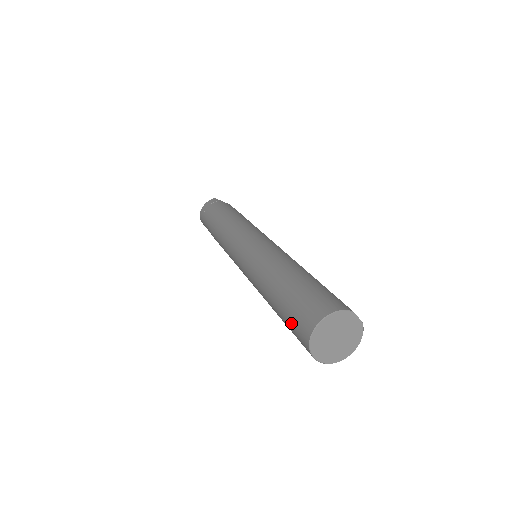
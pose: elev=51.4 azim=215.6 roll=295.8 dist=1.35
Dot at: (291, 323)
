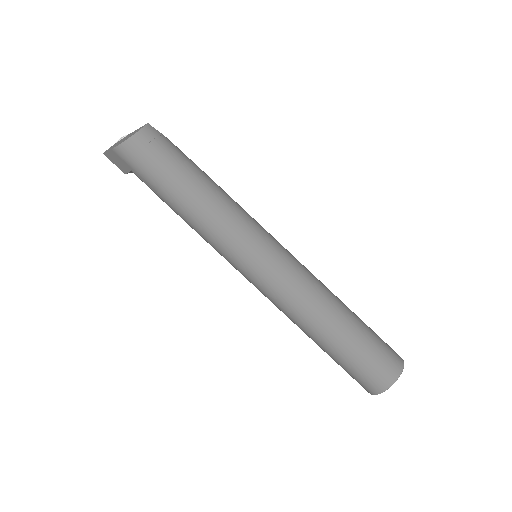
Dot at: (361, 369)
